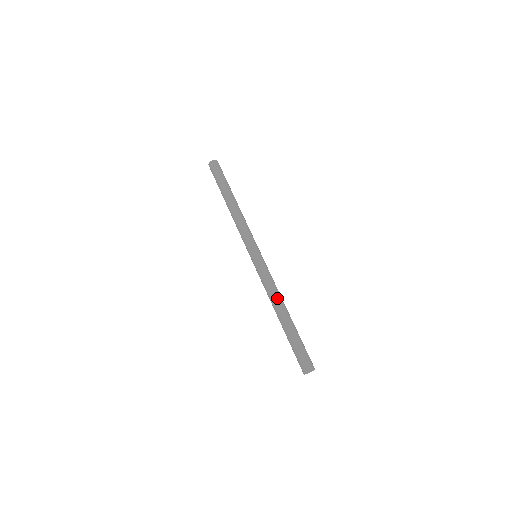
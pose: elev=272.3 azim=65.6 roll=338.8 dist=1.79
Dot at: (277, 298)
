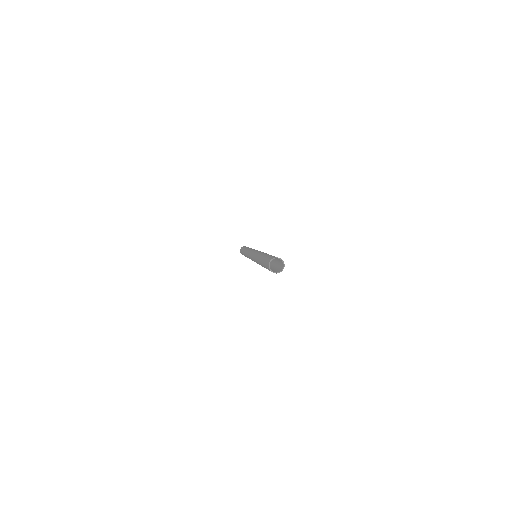
Dot at: occluded
